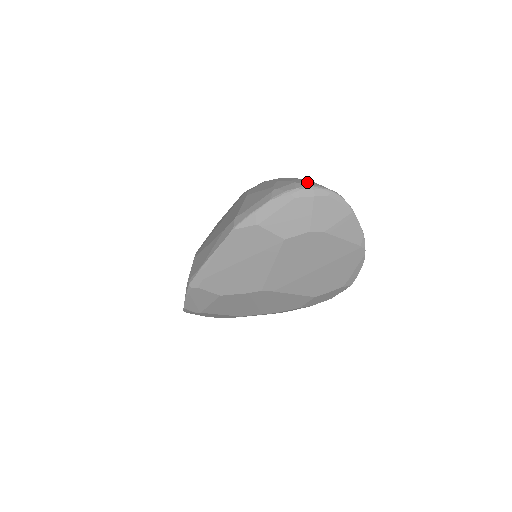
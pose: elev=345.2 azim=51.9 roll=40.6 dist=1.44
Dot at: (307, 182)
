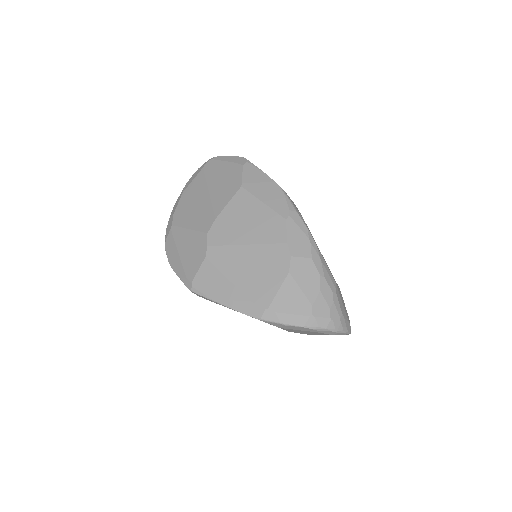
Dot at: (339, 322)
